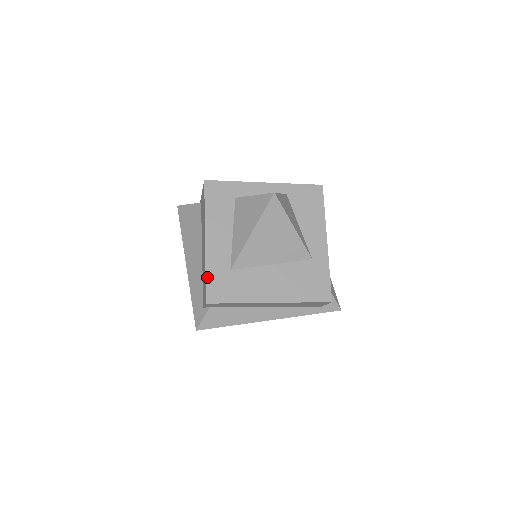
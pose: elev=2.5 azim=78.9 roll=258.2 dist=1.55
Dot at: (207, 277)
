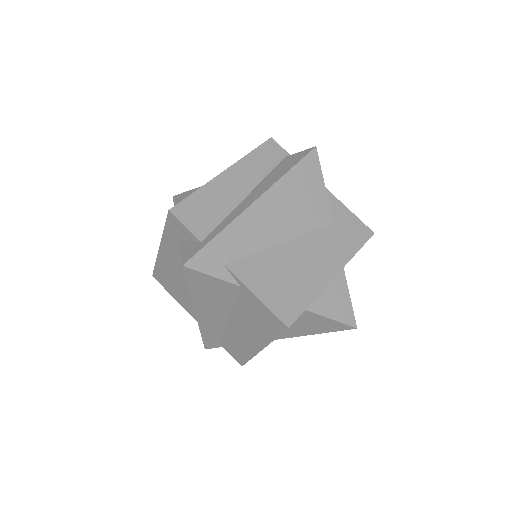
Dot at: (250, 359)
